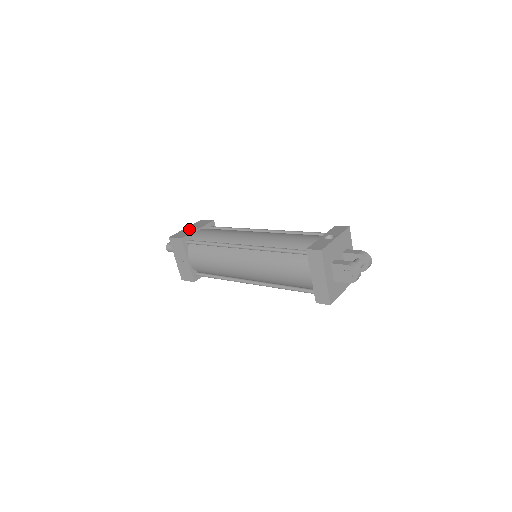
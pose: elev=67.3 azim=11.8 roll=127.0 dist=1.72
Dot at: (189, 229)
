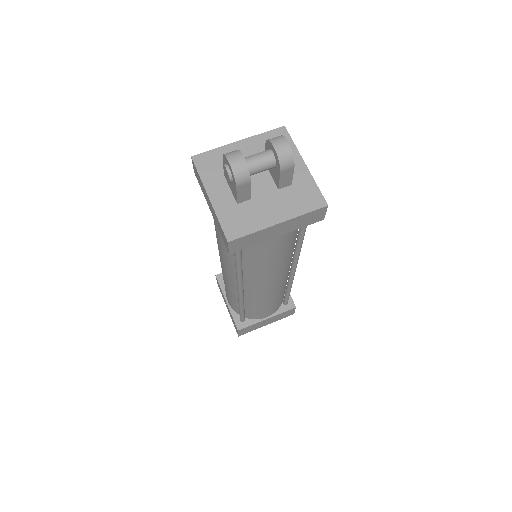
Dot at: occluded
